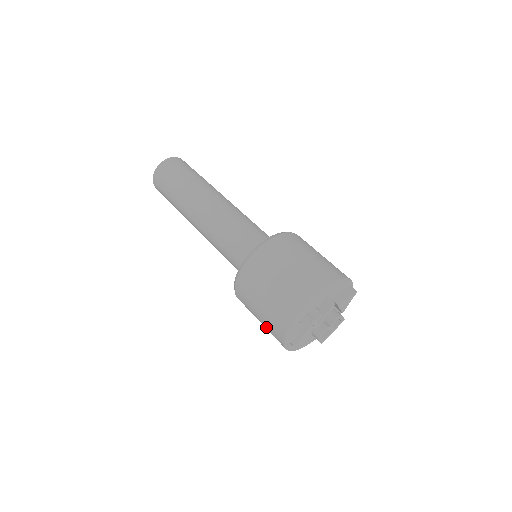
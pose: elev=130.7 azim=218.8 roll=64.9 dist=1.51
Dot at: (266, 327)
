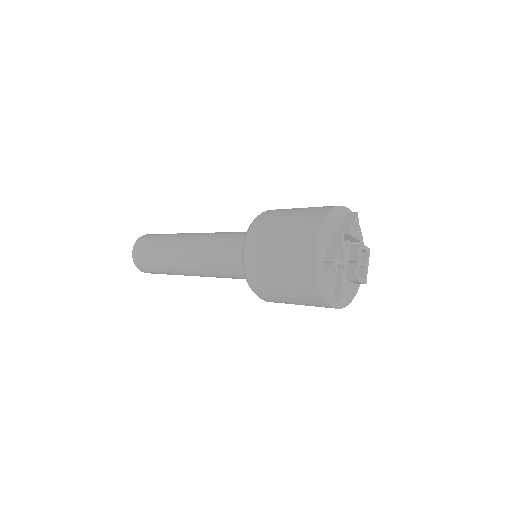
Dot at: (303, 302)
